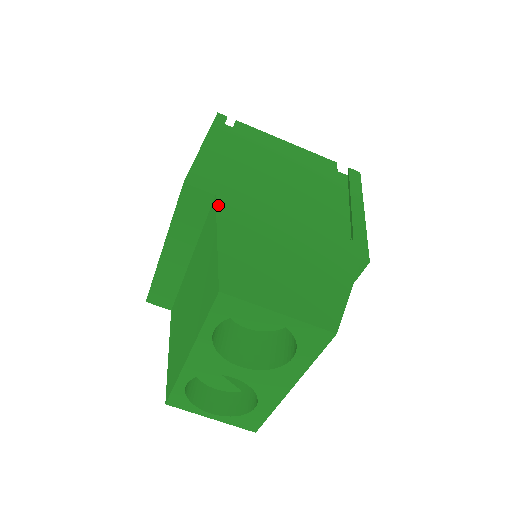
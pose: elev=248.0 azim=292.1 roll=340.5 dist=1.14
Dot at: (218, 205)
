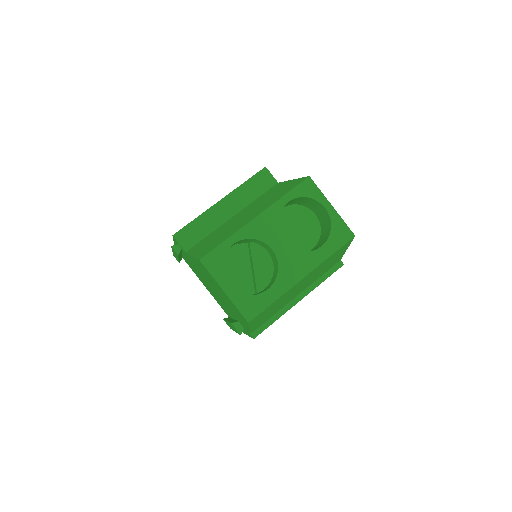
Dot at: occluded
